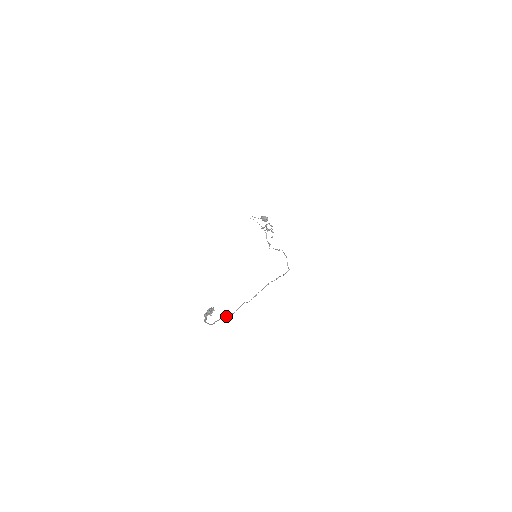
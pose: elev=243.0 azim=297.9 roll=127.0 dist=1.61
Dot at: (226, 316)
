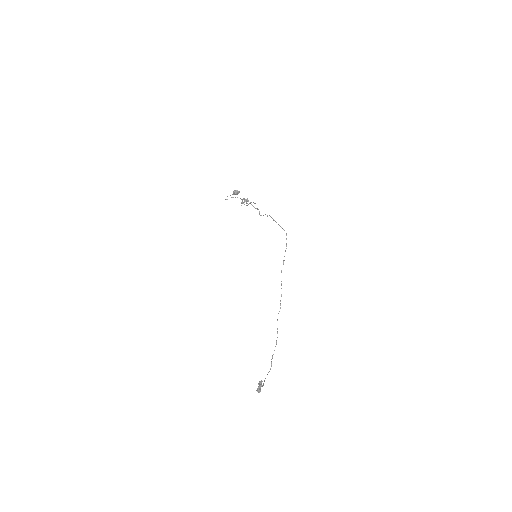
Dot at: occluded
